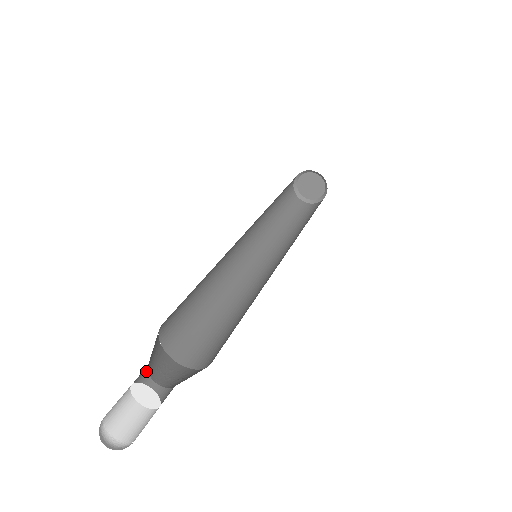
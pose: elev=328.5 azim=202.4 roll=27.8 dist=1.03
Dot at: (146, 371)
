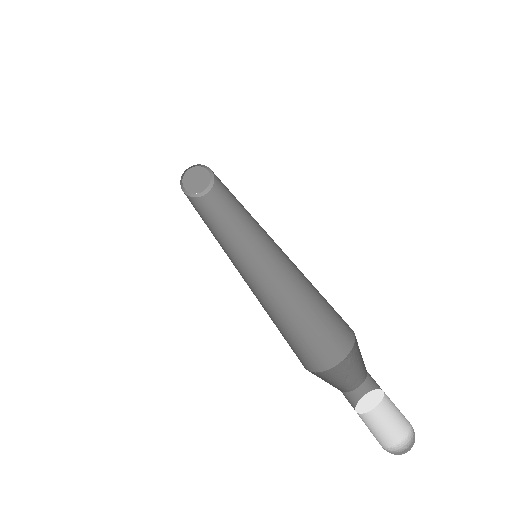
Dot at: occluded
